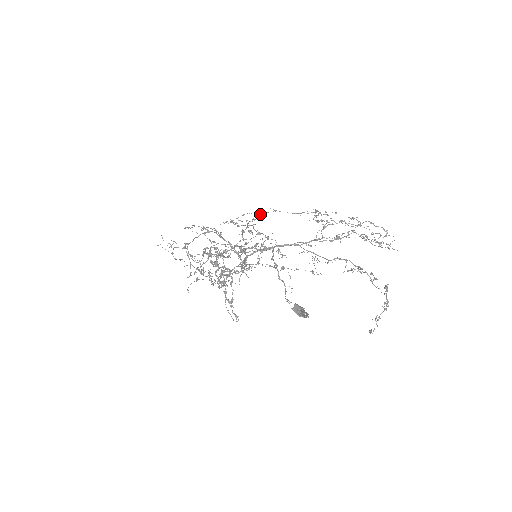
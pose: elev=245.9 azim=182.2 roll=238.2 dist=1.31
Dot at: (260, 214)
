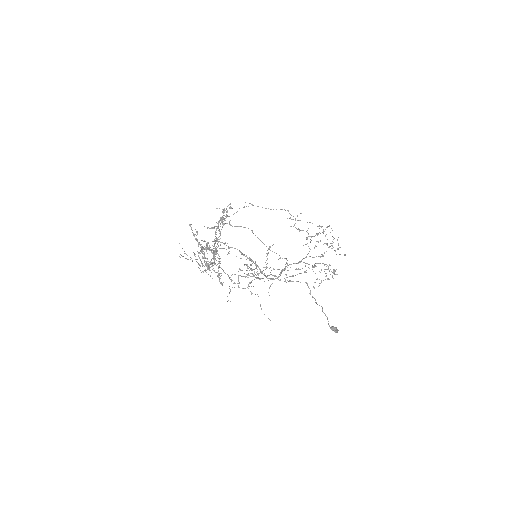
Dot at: occluded
